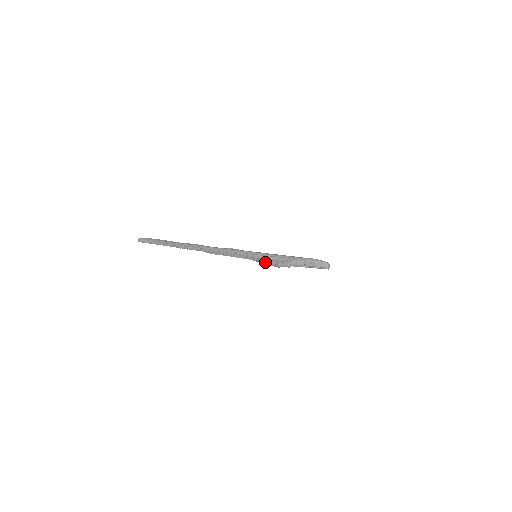
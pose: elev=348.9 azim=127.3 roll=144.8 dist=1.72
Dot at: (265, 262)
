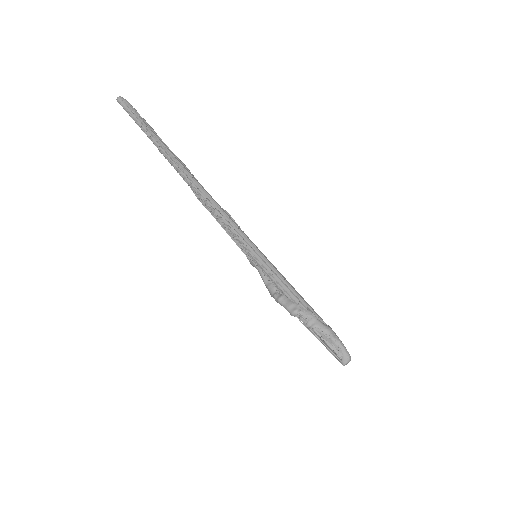
Dot at: (263, 276)
